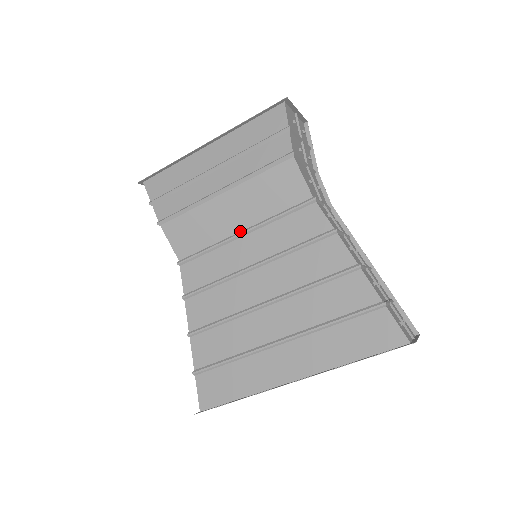
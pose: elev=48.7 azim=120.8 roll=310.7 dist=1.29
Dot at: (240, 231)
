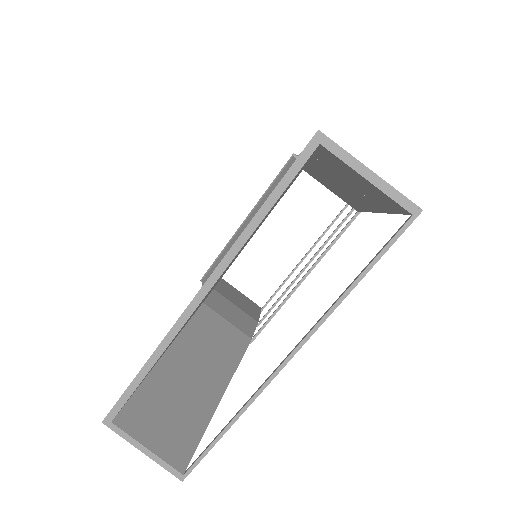
Dot at: occluded
